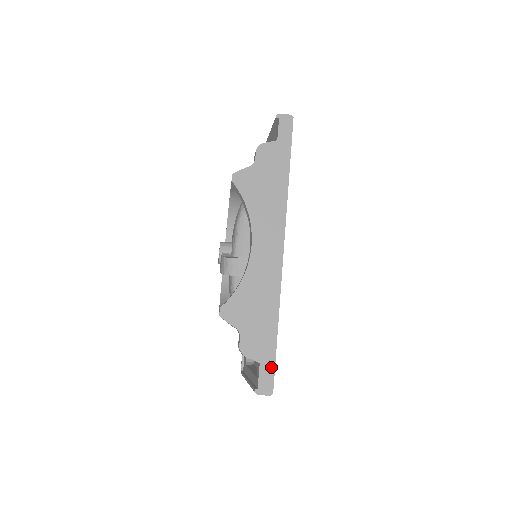
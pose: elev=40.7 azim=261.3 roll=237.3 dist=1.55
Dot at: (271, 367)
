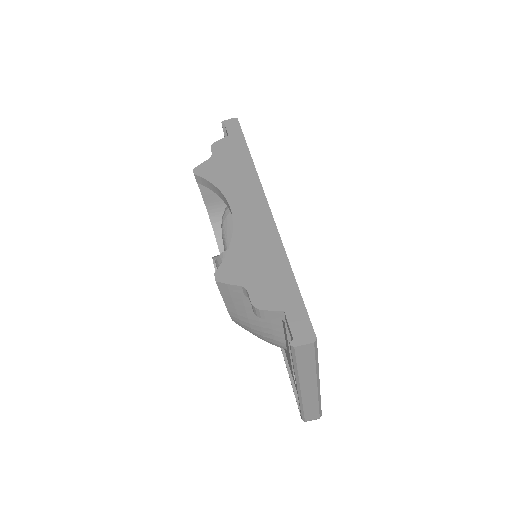
Dot at: (301, 310)
